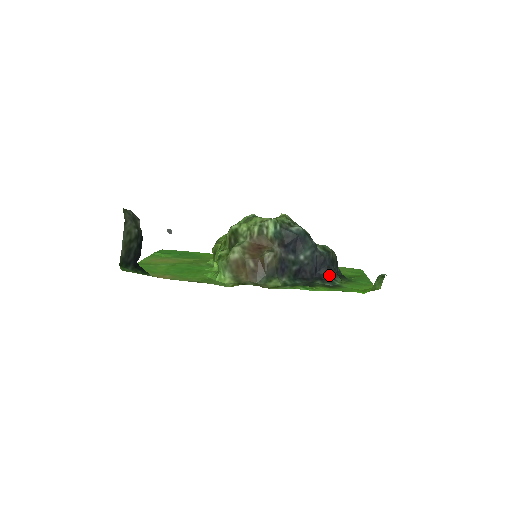
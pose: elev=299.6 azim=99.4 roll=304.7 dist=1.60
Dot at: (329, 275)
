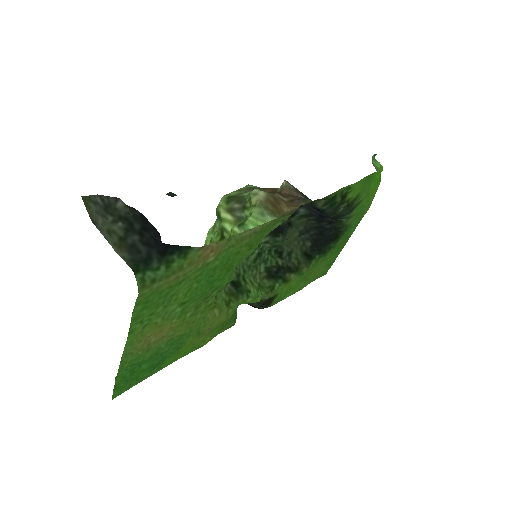
Dot at: (332, 220)
